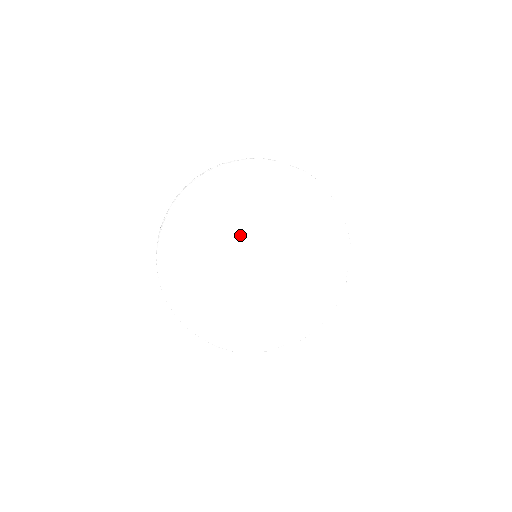
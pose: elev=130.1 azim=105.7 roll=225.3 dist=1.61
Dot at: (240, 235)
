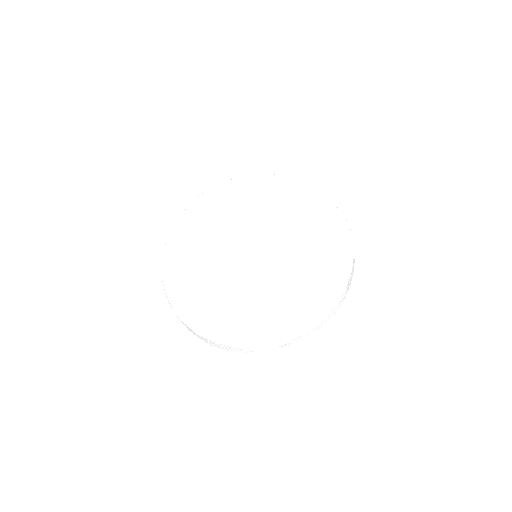
Dot at: (228, 249)
